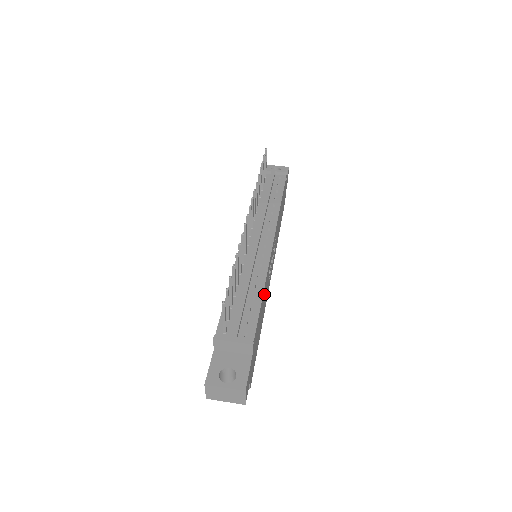
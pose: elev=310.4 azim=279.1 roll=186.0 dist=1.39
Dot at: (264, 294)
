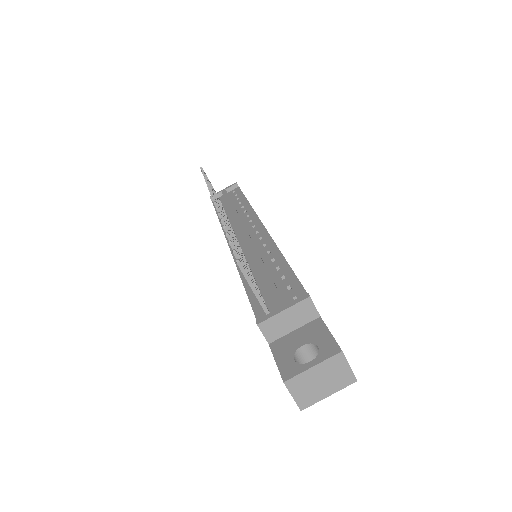
Dot at: occluded
